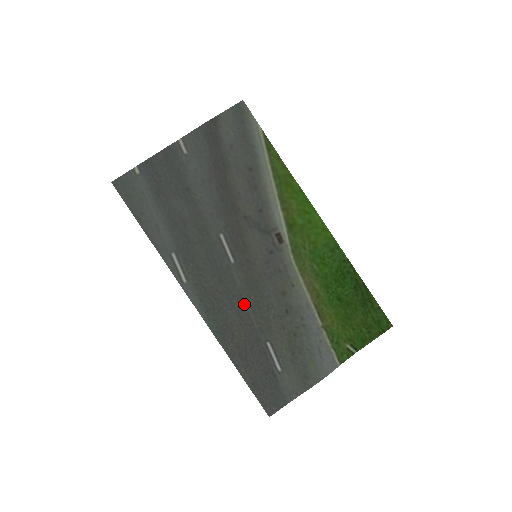
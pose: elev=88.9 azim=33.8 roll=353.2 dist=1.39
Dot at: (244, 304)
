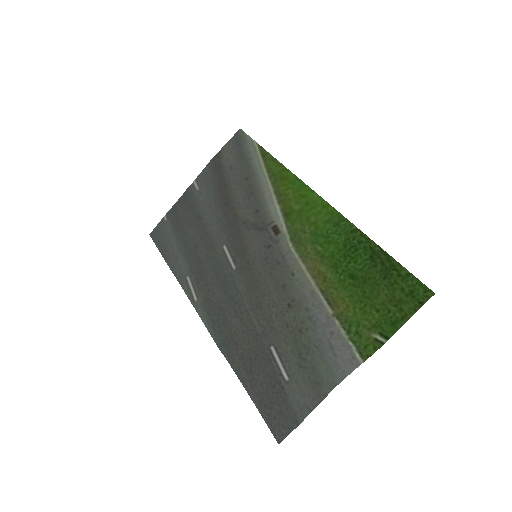
Dot at: (246, 308)
